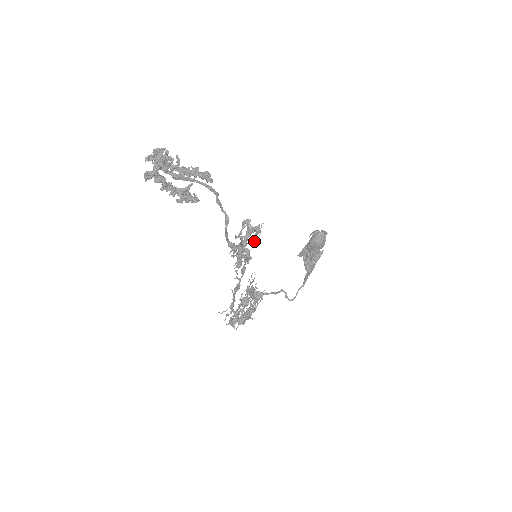
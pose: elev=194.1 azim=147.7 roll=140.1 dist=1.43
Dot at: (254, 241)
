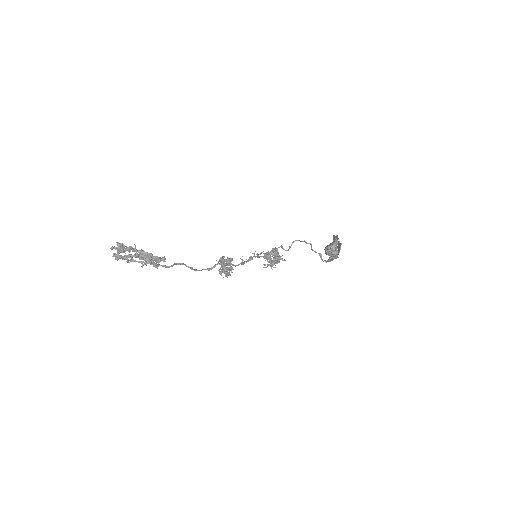
Dot at: (232, 268)
